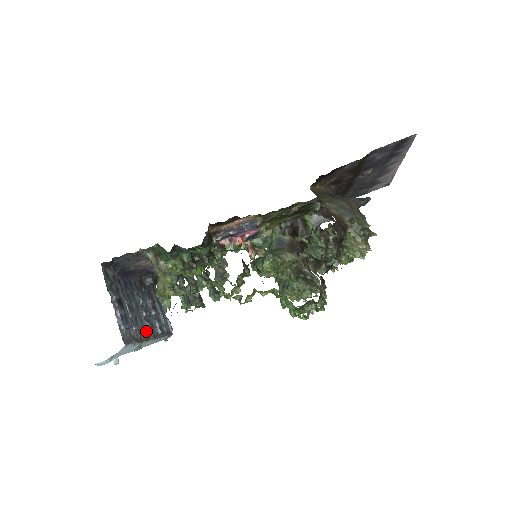
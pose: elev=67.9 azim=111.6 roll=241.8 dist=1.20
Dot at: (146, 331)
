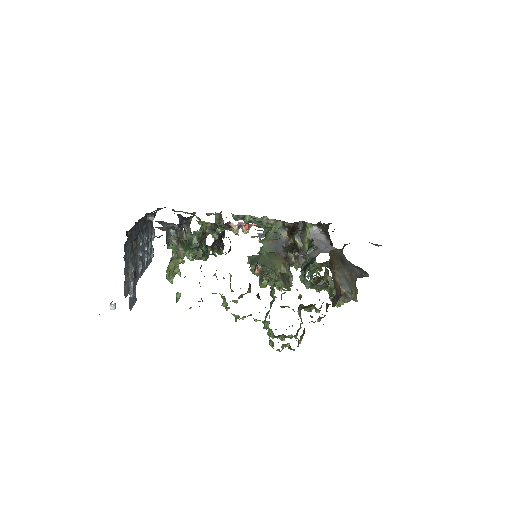
Dot at: (138, 270)
